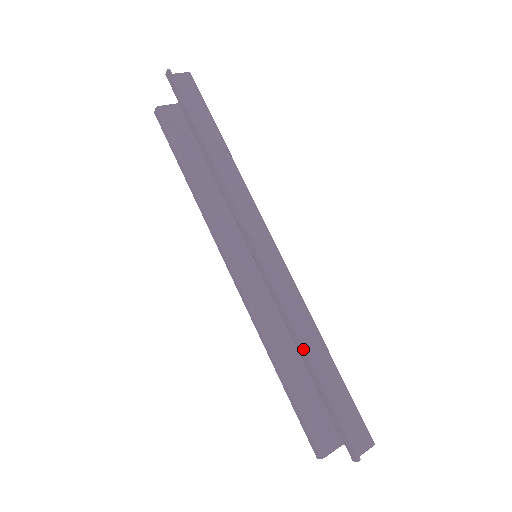
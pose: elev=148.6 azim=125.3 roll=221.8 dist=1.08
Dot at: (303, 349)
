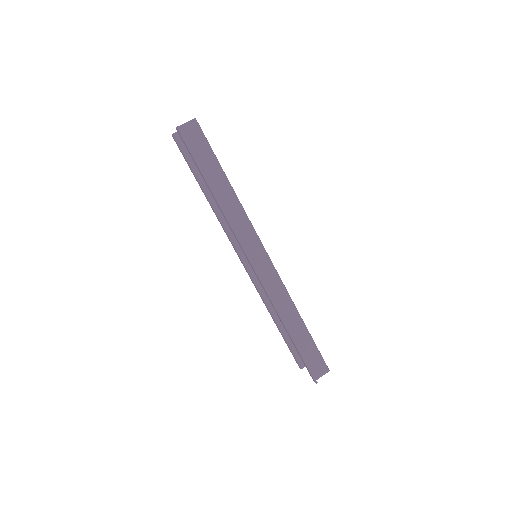
Dot at: (284, 326)
